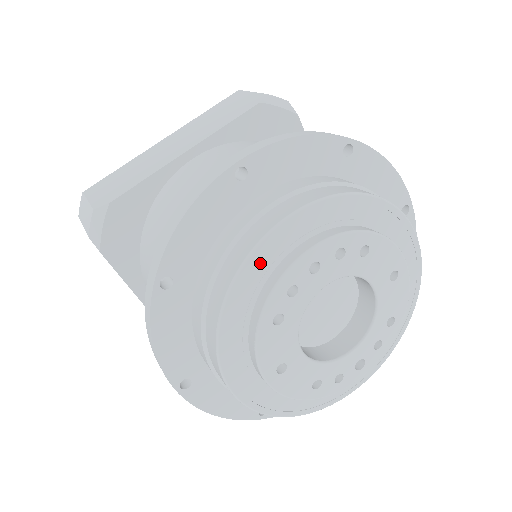
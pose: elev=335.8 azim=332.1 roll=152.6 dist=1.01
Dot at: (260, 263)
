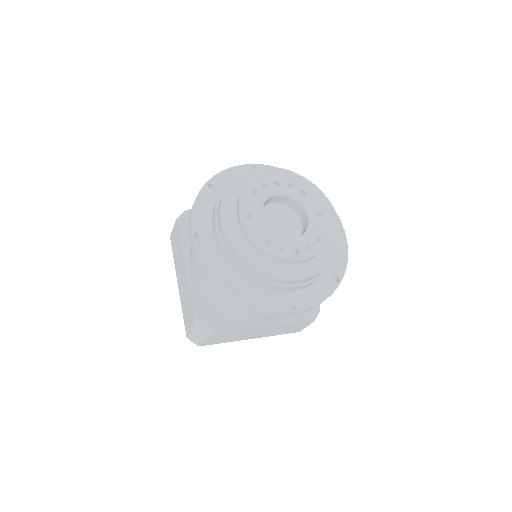
Dot at: (253, 175)
